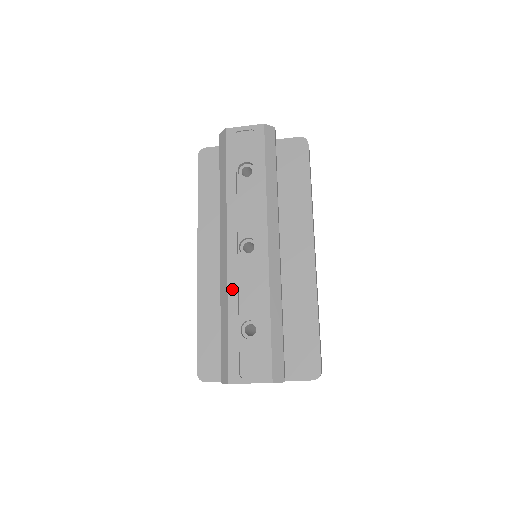
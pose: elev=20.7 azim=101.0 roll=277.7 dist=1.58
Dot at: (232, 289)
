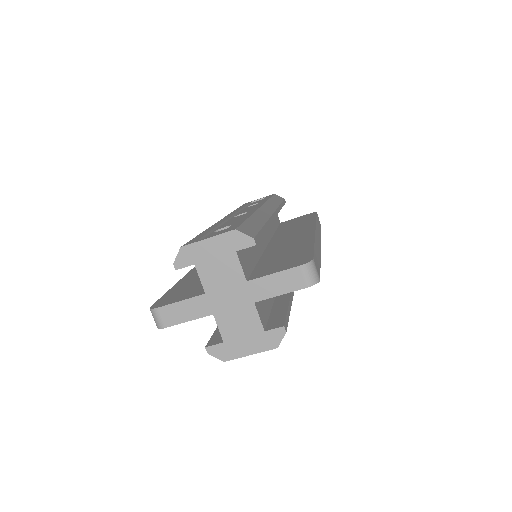
Dot at: occluded
